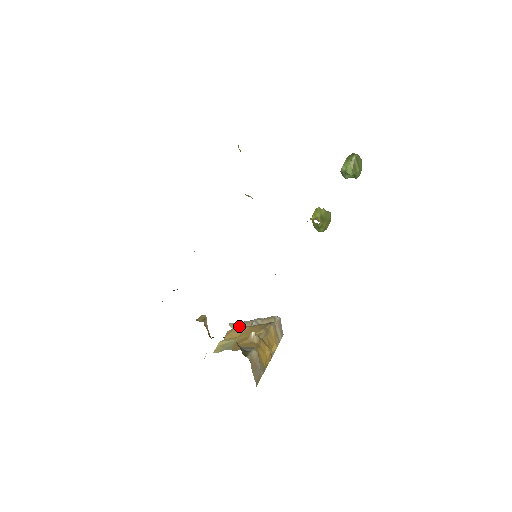
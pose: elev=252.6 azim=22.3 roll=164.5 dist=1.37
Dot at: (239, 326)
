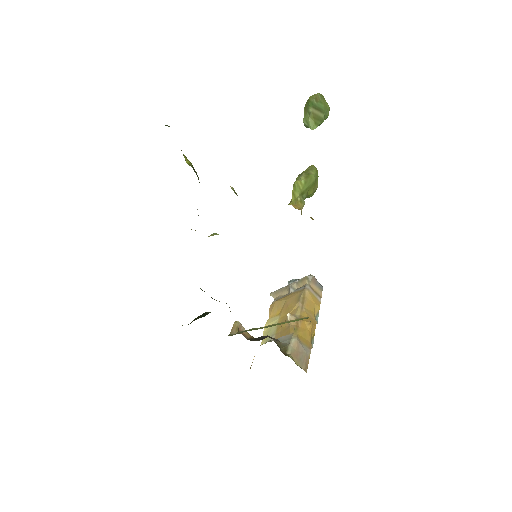
Dot at: (279, 295)
